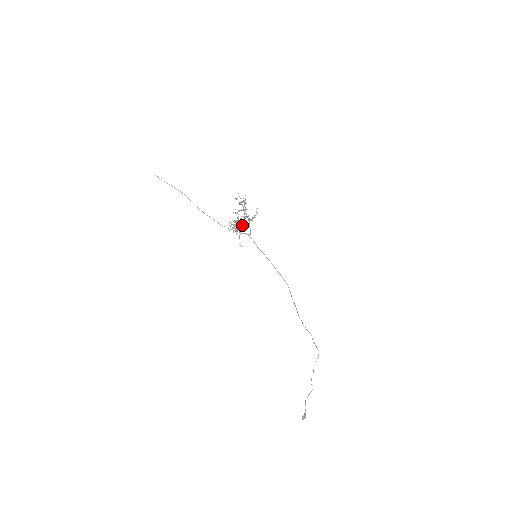
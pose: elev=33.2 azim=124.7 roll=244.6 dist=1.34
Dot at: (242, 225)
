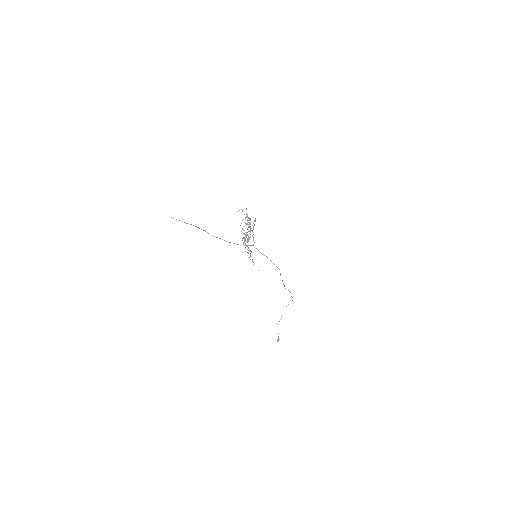
Dot at: (248, 240)
